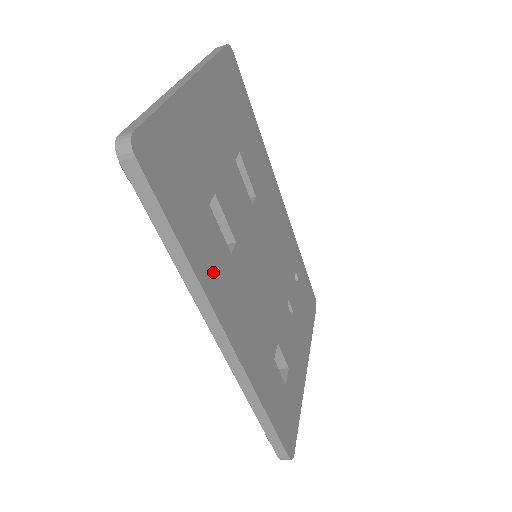
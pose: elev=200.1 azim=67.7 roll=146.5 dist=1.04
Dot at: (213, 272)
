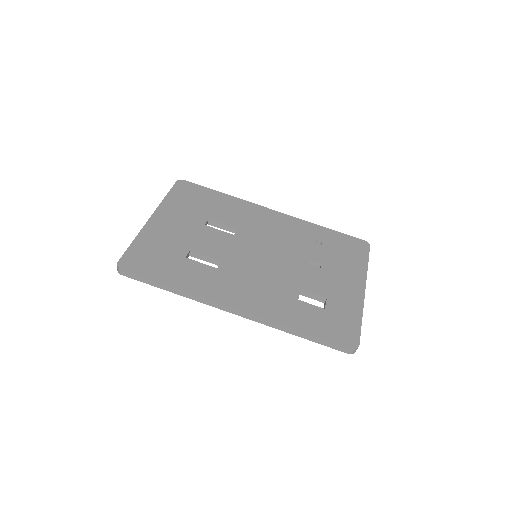
Dot at: (201, 284)
